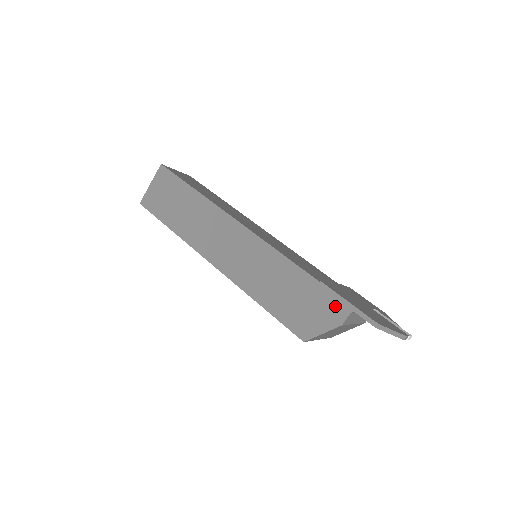
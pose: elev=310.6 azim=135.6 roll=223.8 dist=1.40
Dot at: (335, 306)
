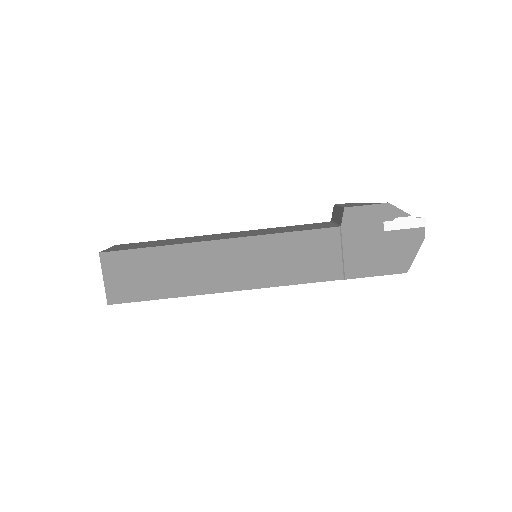
Dot at: occluded
